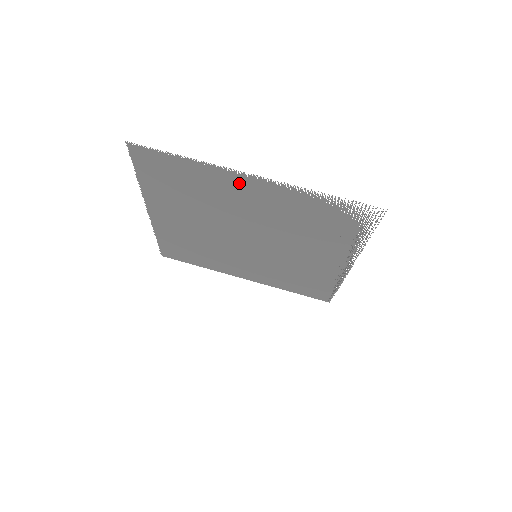
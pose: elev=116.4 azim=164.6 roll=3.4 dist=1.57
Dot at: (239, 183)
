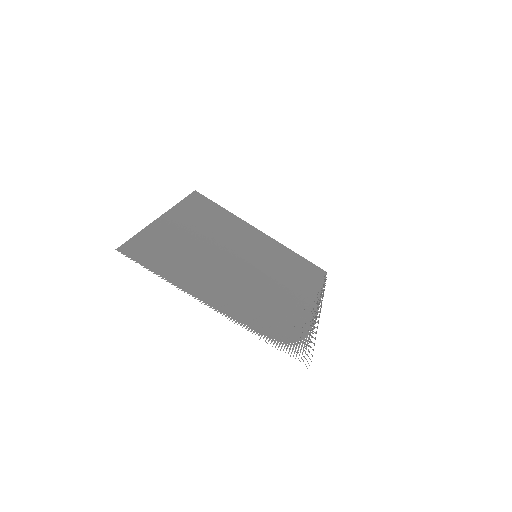
Dot at: (207, 295)
